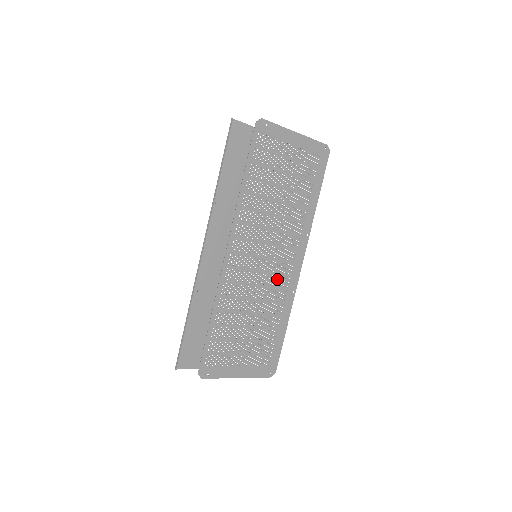
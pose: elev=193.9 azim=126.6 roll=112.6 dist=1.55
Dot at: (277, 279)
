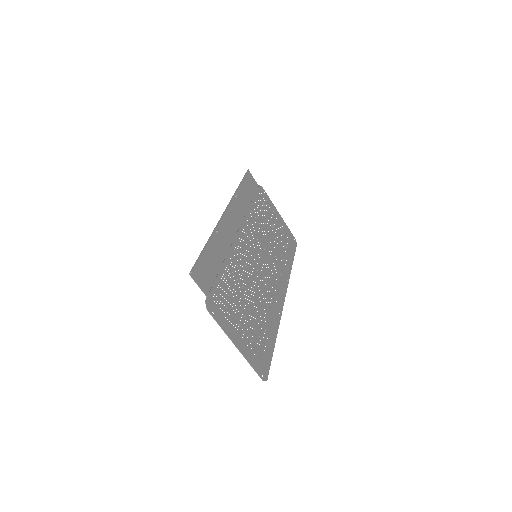
Dot at: (269, 290)
